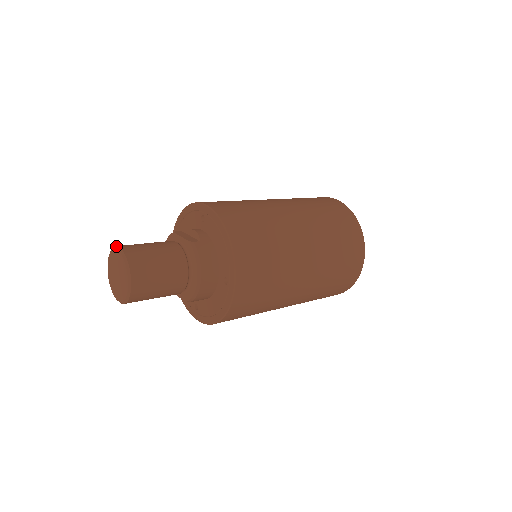
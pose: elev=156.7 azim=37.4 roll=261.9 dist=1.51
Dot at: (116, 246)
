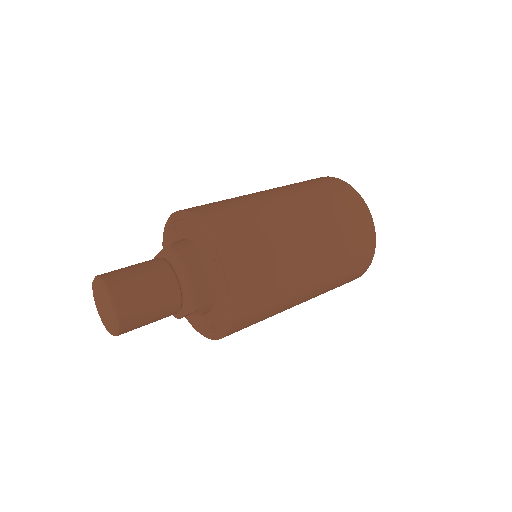
Dot at: (93, 280)
